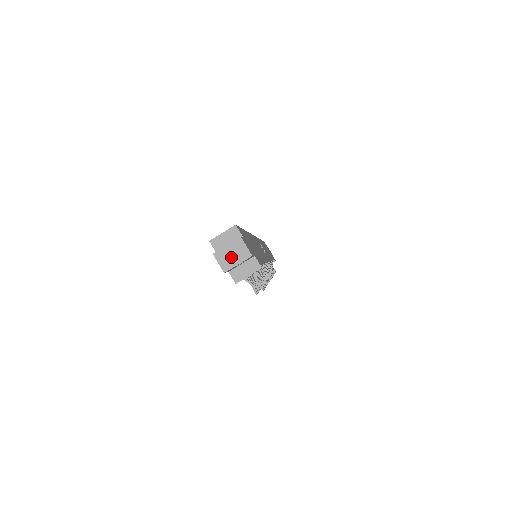
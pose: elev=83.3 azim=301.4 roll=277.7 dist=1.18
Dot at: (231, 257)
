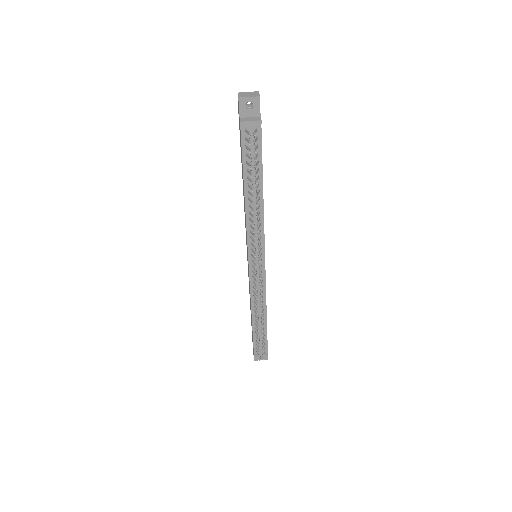
Dot at: (247, 95)
